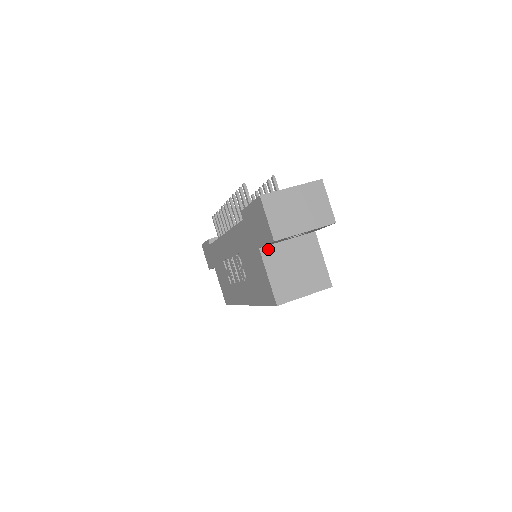
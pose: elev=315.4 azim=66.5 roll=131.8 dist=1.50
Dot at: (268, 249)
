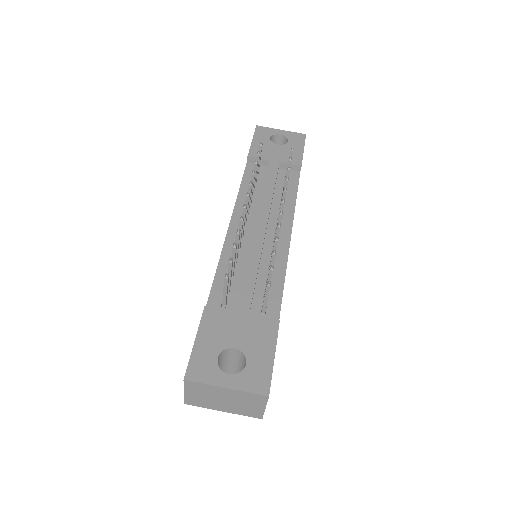
Dot at: occluded
